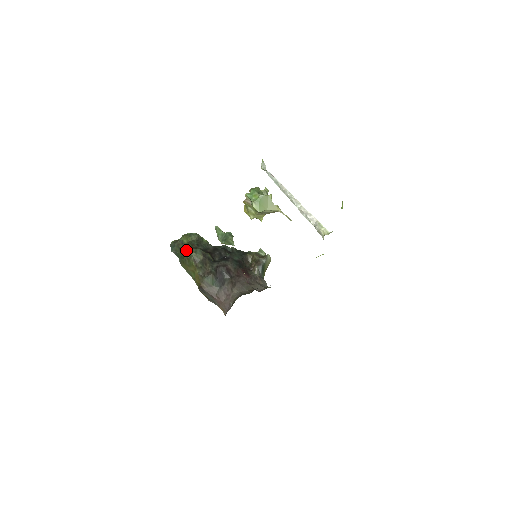
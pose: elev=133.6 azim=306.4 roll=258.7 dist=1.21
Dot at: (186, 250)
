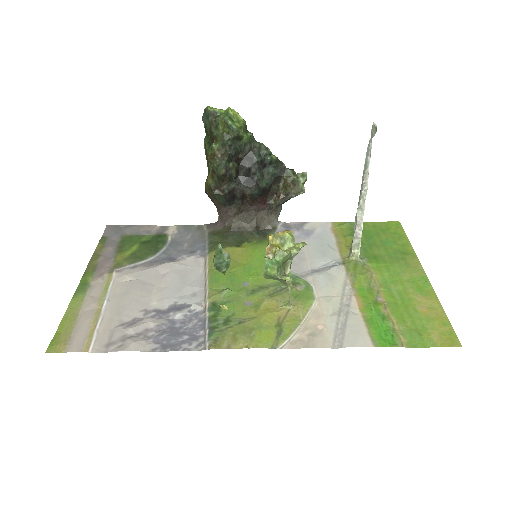
Dot at: (212, 149)
